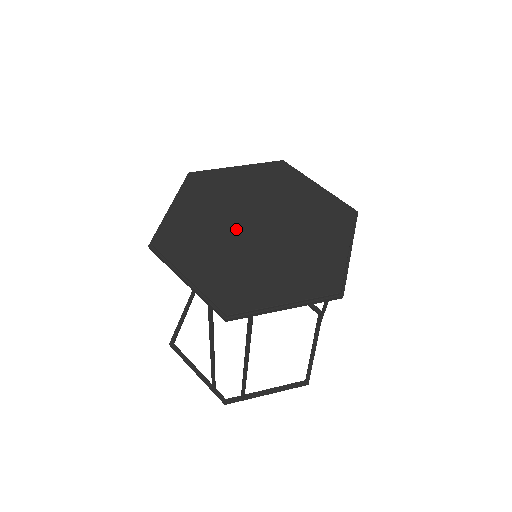
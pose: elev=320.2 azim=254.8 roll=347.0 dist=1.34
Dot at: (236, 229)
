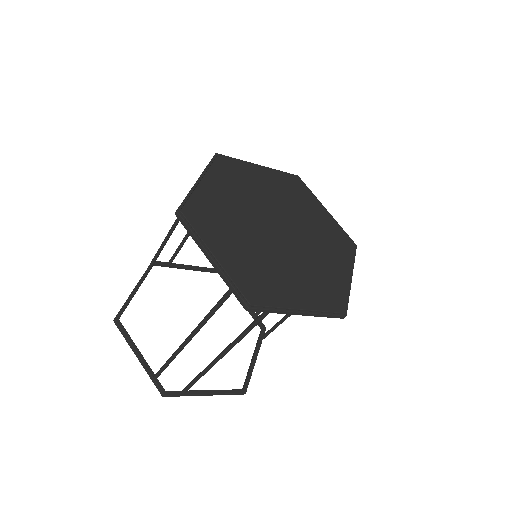
Dot at: (259, 224)
